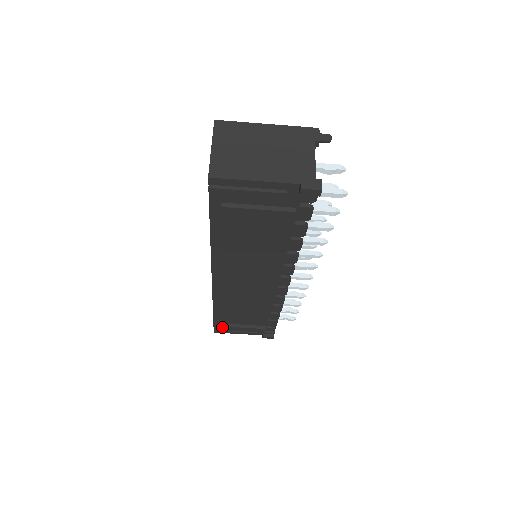
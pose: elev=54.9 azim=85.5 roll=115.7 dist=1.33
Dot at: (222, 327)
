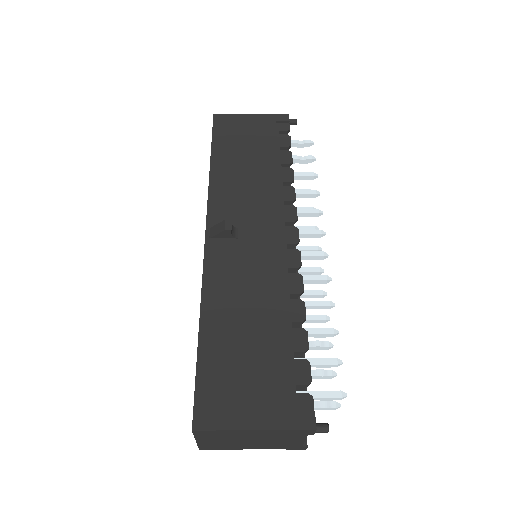
Dot at: occluded
